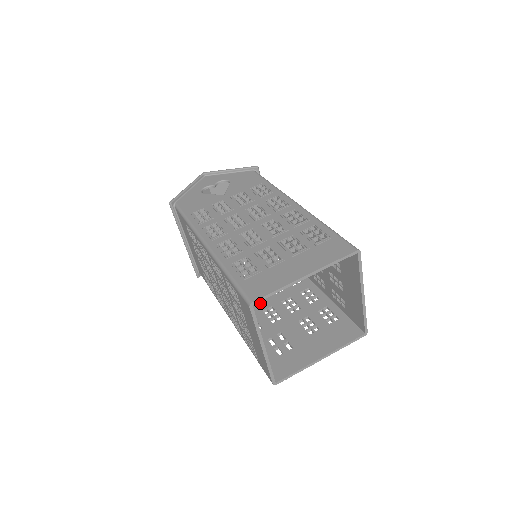
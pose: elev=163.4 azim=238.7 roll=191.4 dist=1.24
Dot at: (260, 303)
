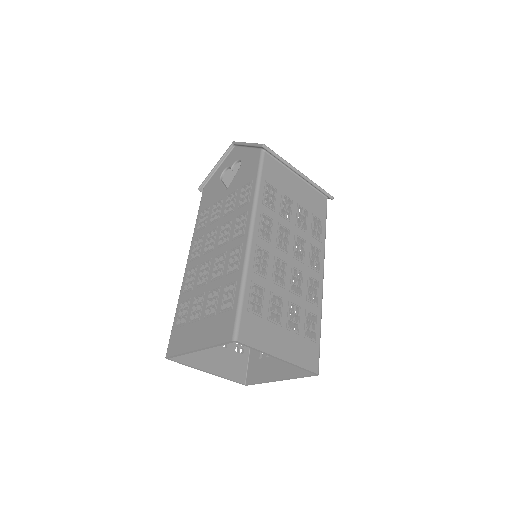
Dot at: occluded
